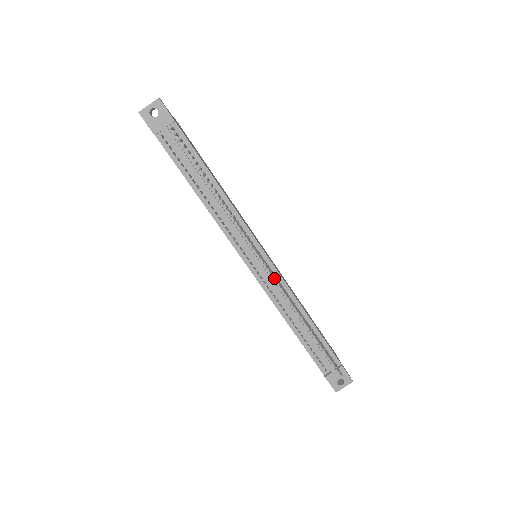
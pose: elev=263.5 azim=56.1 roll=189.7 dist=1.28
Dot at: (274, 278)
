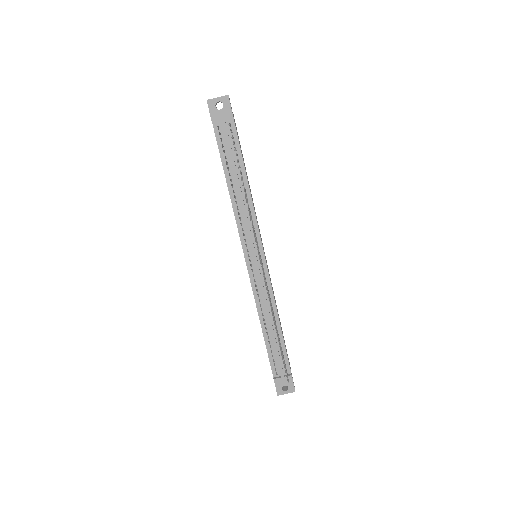
Dot at: (265, 280)
